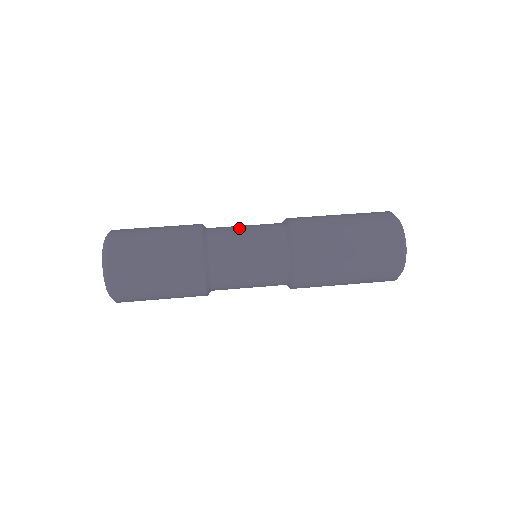
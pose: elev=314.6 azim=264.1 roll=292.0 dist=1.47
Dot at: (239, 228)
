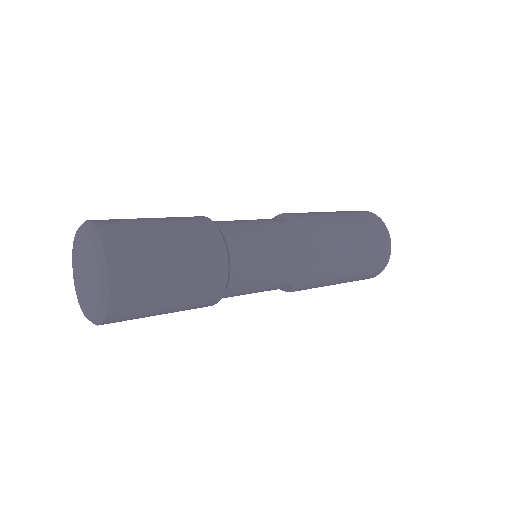
Dot at: (246, 221)
